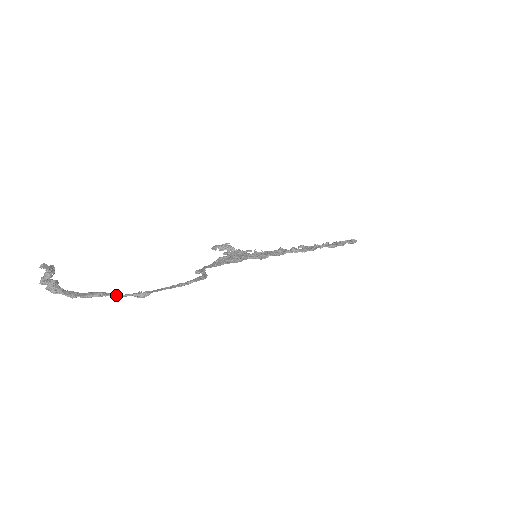
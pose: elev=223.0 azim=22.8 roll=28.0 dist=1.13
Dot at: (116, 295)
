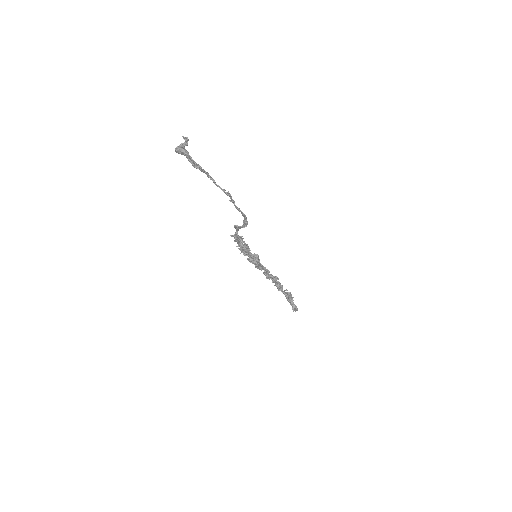
Dot at: (215, 182)
